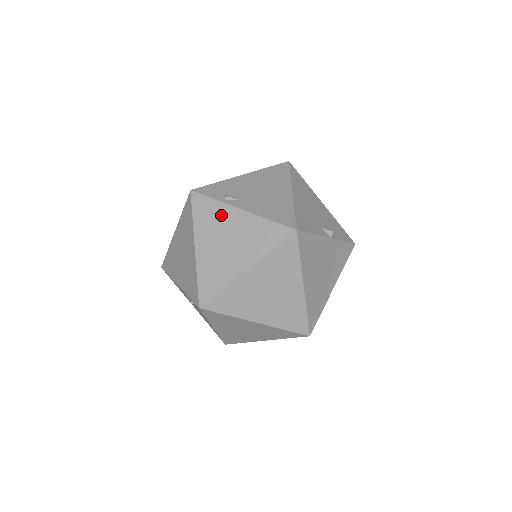
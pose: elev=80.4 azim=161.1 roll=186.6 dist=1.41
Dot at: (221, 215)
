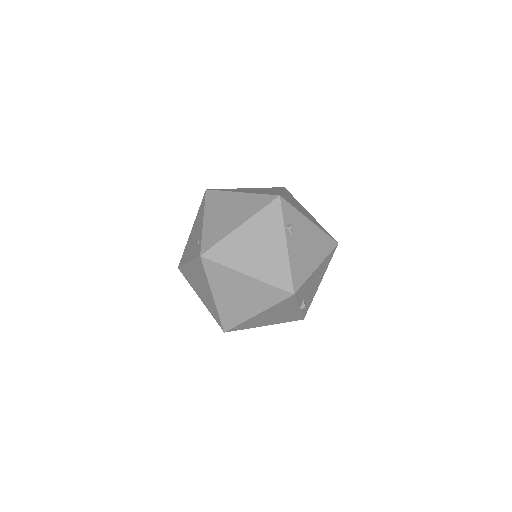
Dot at: (275, 232)
